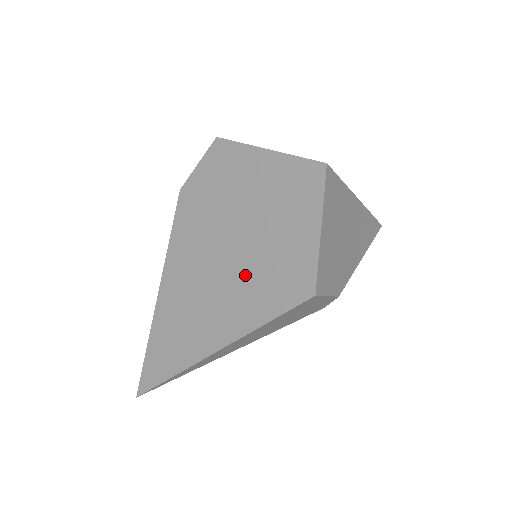
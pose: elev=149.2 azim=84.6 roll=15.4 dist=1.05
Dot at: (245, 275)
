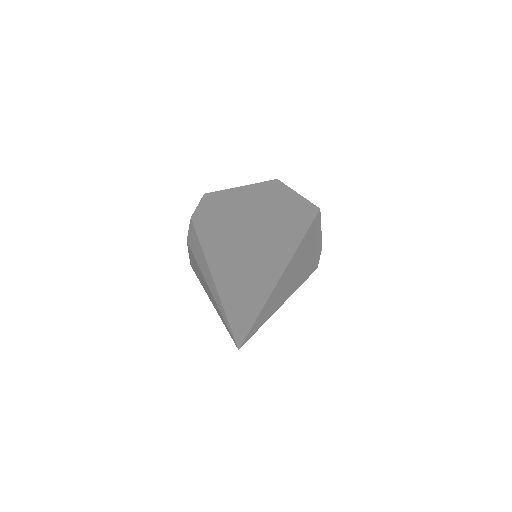
Dot at: (273, 222)
